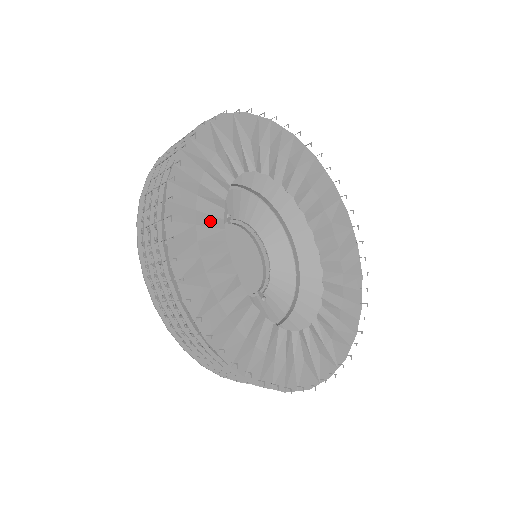
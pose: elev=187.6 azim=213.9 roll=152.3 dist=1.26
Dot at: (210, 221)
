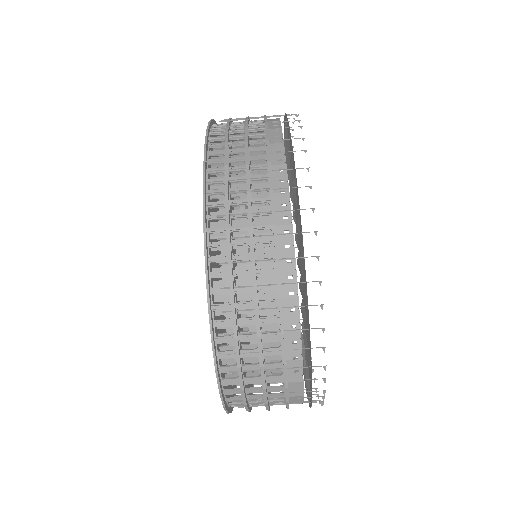
Dot at: (289, 172)
